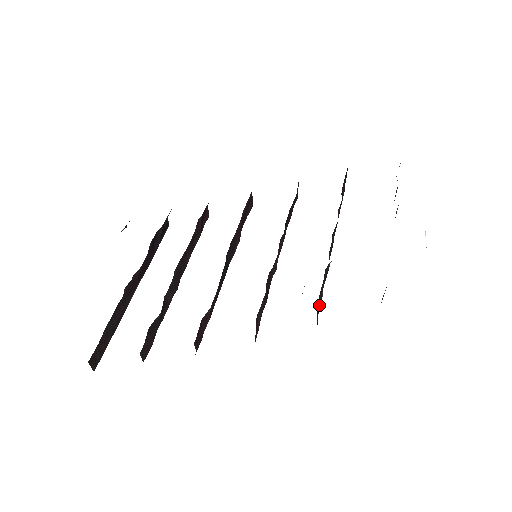
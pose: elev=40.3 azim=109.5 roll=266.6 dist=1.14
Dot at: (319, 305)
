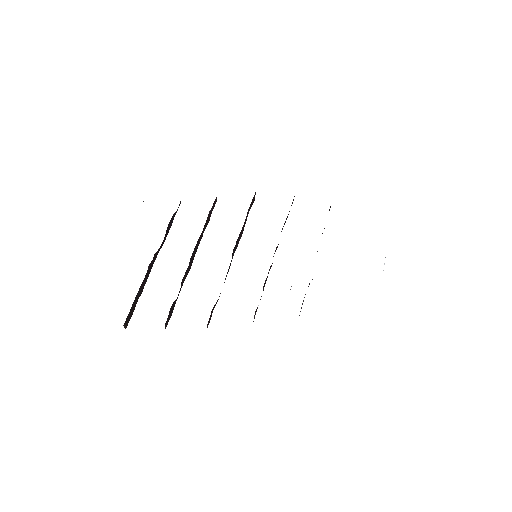
Dot at: occluded
